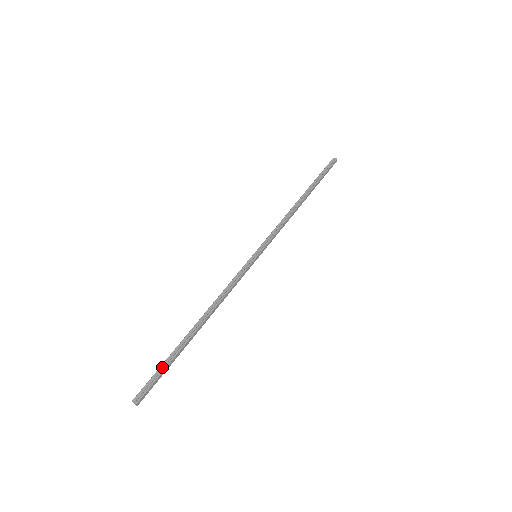
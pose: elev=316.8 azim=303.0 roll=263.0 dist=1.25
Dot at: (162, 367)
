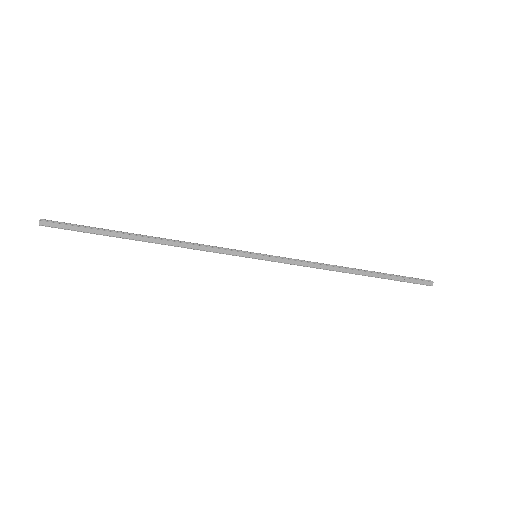
Dot at: (87, 227)
